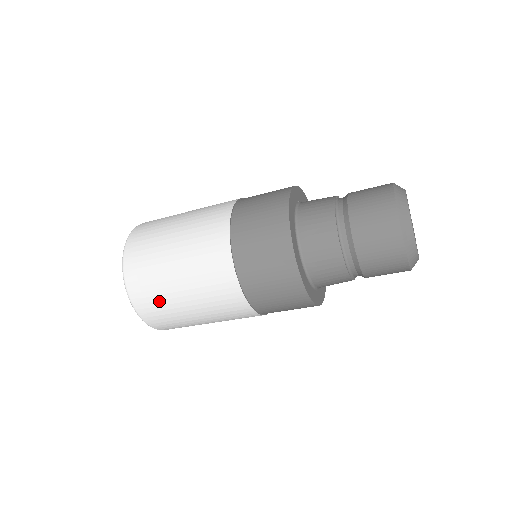
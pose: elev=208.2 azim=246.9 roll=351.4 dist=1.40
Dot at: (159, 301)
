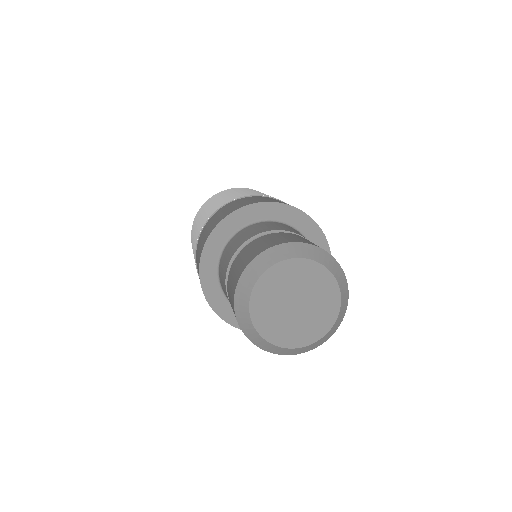
Dot at: occluded
